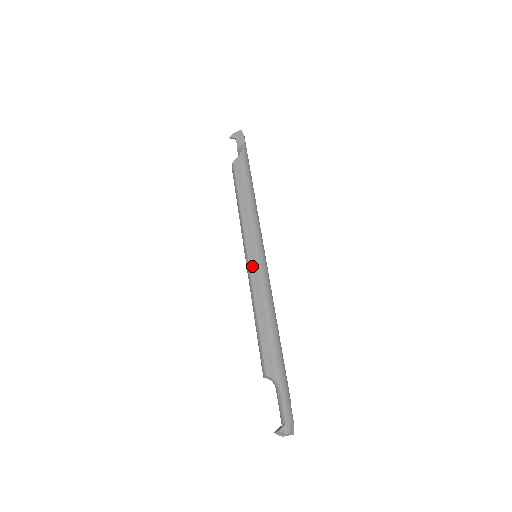
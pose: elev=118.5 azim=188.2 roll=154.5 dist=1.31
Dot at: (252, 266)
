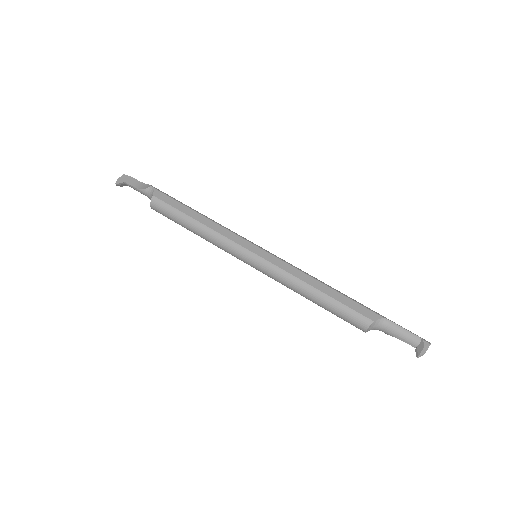
Dot at: (270, 259)
